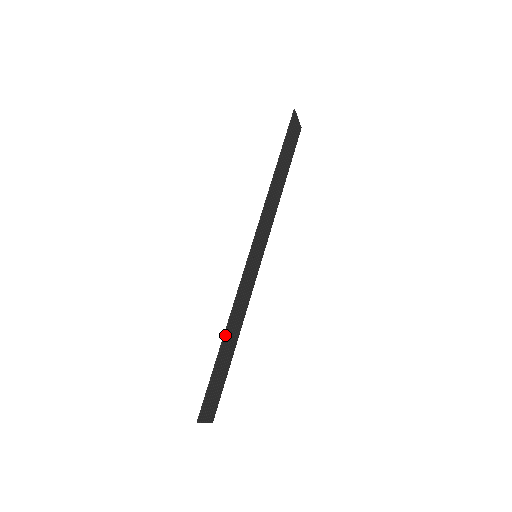
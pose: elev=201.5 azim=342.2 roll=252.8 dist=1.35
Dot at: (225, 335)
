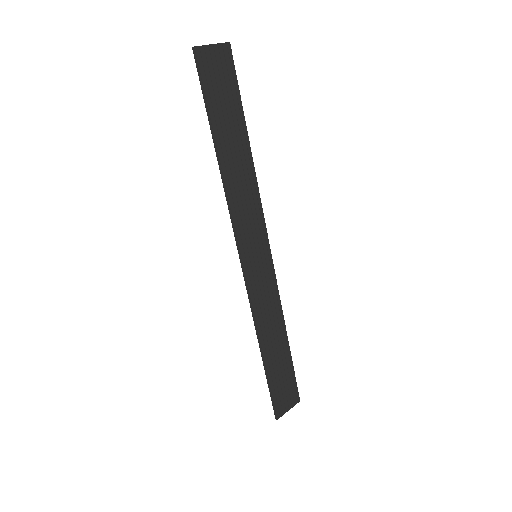
Dot at: (262, 350)
